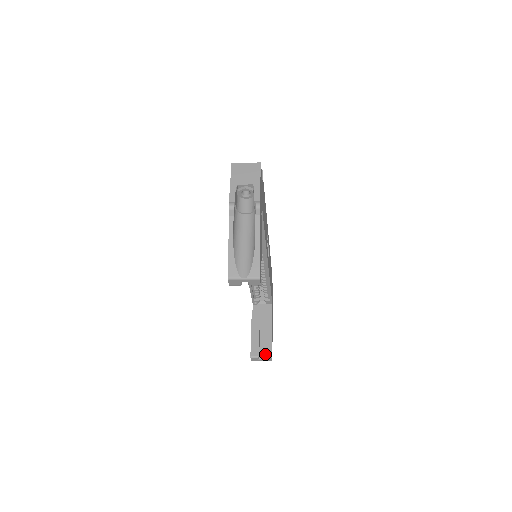
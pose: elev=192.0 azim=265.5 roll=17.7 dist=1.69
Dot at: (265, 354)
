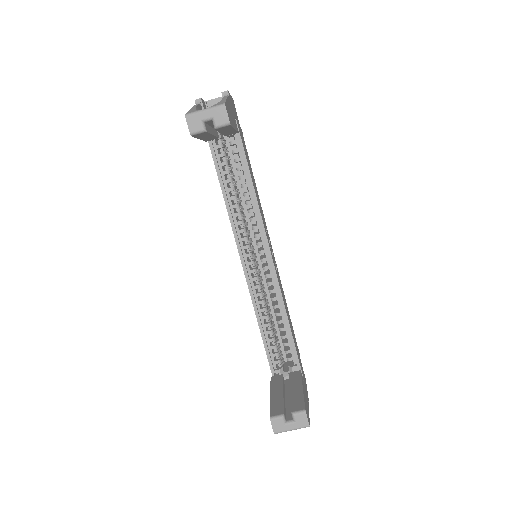
Dot at: (294, 409)
